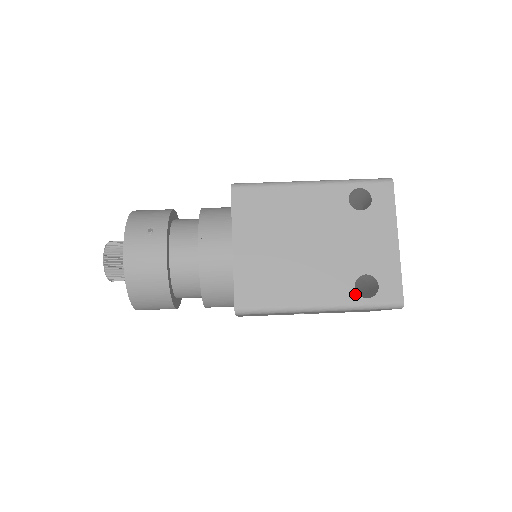
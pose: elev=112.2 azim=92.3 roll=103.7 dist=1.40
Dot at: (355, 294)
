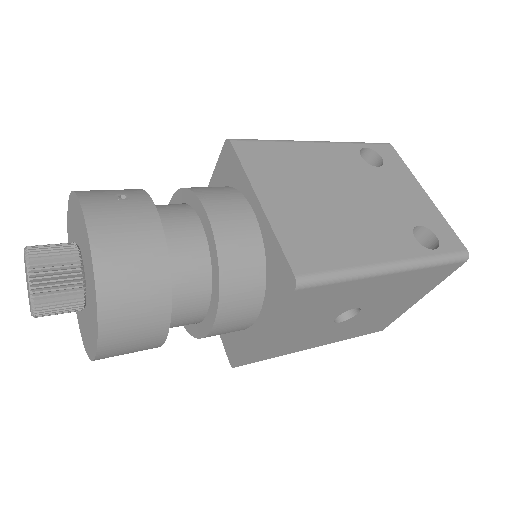
Dot at: (420, 246)
